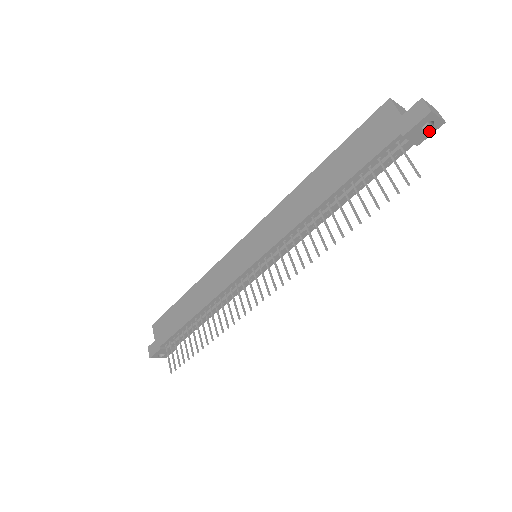
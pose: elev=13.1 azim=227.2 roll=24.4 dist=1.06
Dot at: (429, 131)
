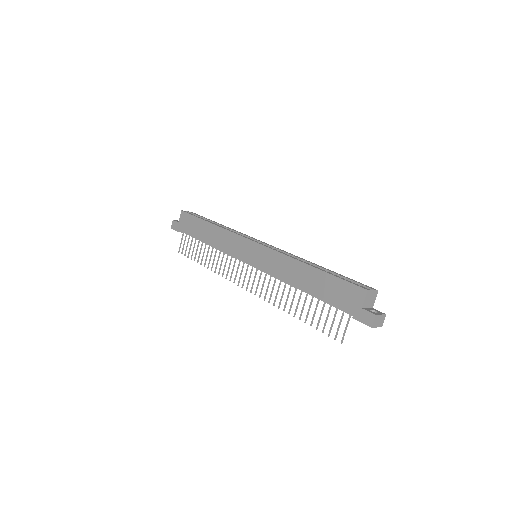
Dot at: occluded
